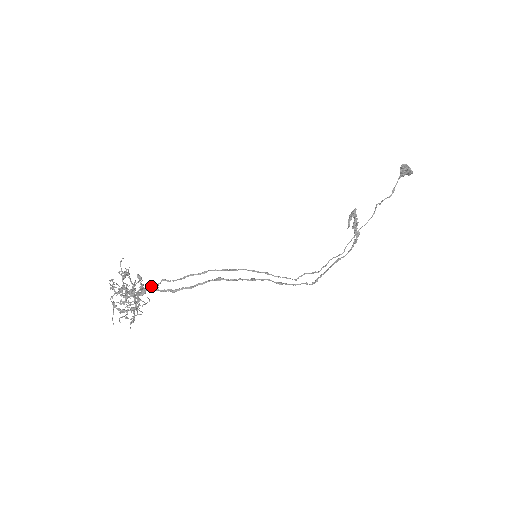
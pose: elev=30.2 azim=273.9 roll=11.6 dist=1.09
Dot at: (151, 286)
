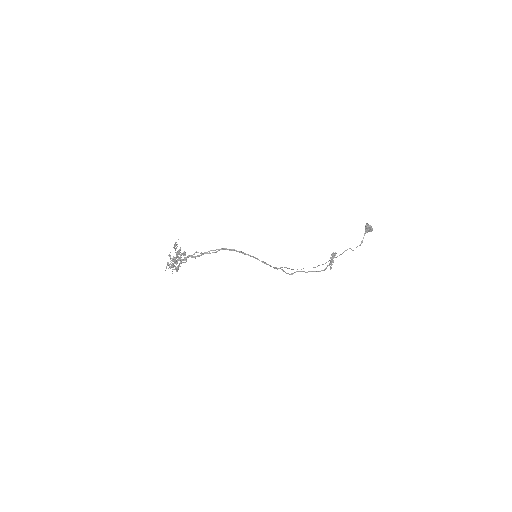
Dot at: (189, 255)
